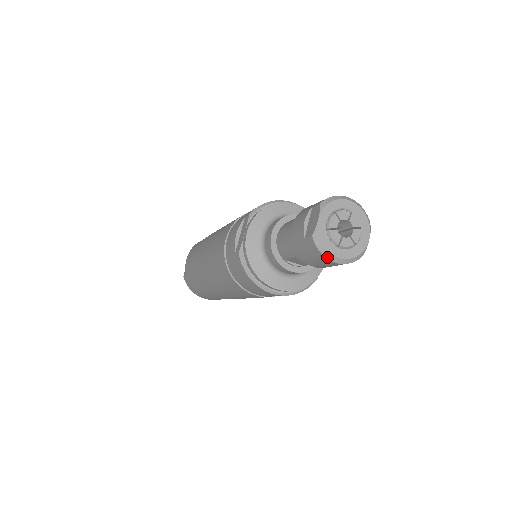
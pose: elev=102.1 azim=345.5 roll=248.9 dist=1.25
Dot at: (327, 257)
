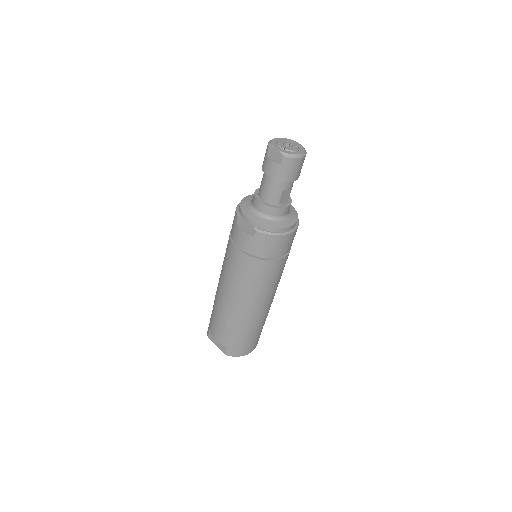
Dot at: (297, 158)
